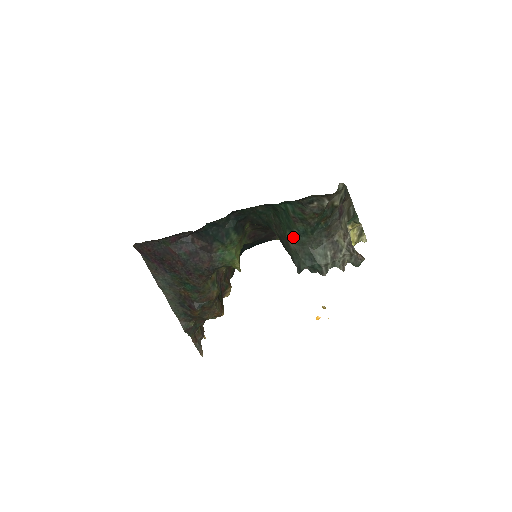
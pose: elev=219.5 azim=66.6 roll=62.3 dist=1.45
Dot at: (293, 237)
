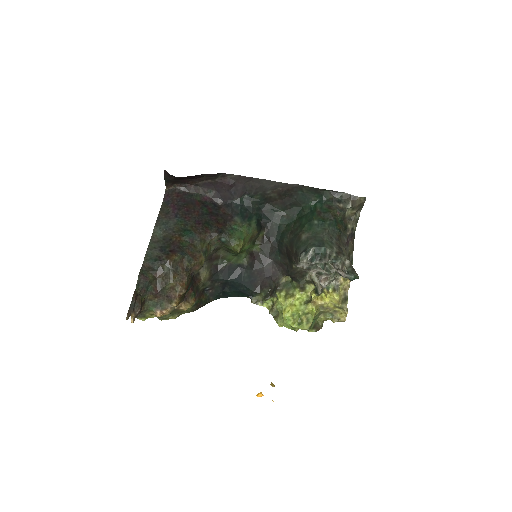
Dot at: (310, 228)
